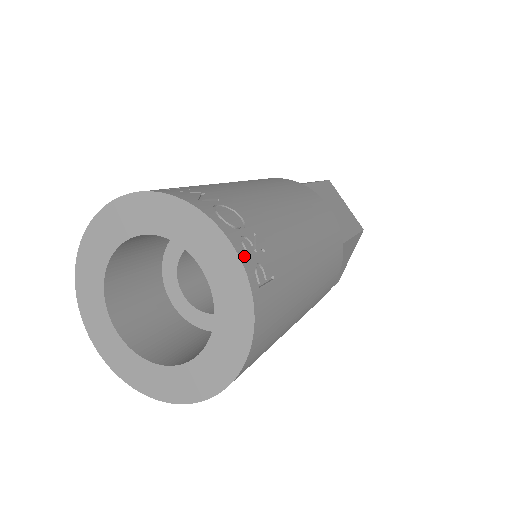
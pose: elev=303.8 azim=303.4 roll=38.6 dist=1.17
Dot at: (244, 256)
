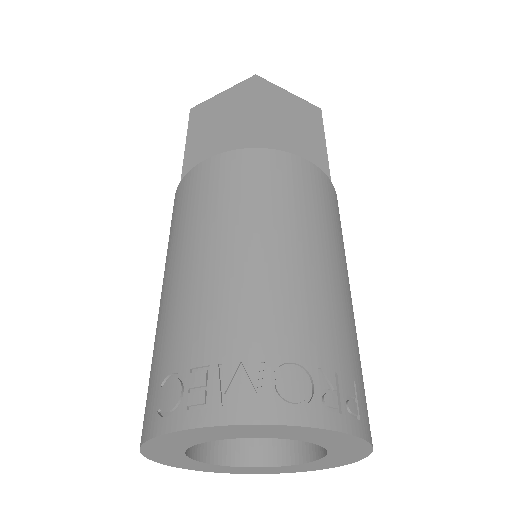
Dot at: (339, 421)
